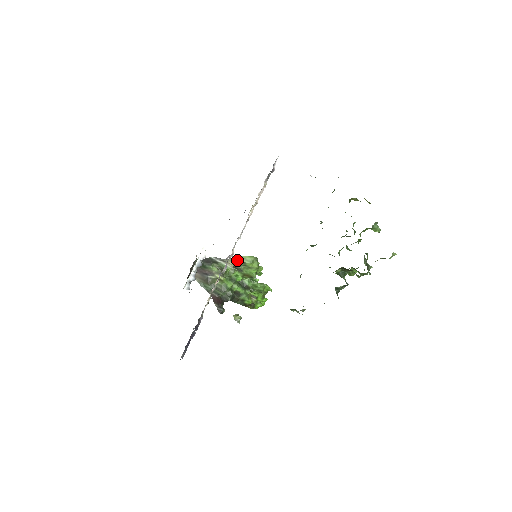
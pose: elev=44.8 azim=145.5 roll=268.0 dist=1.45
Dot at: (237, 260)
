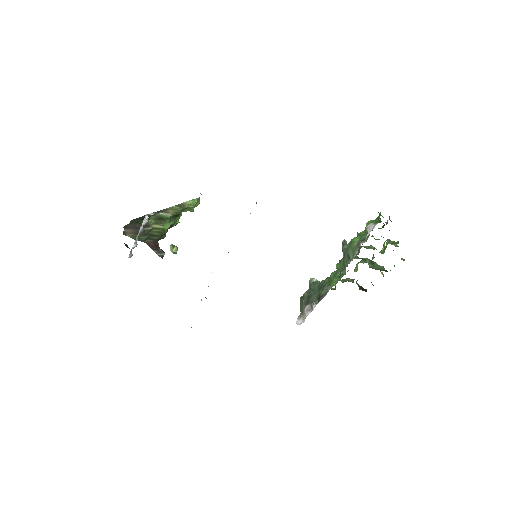
Dot at: (179, 207)
